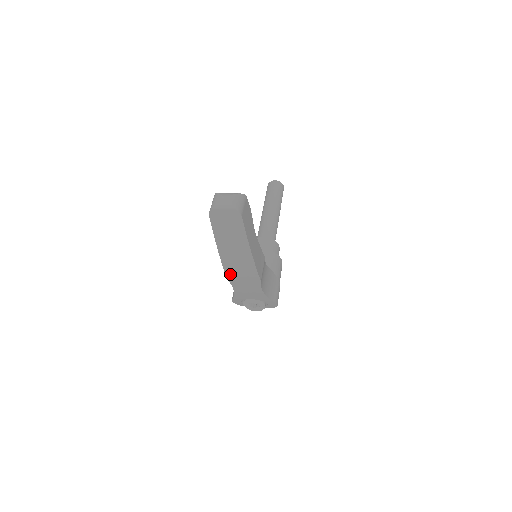
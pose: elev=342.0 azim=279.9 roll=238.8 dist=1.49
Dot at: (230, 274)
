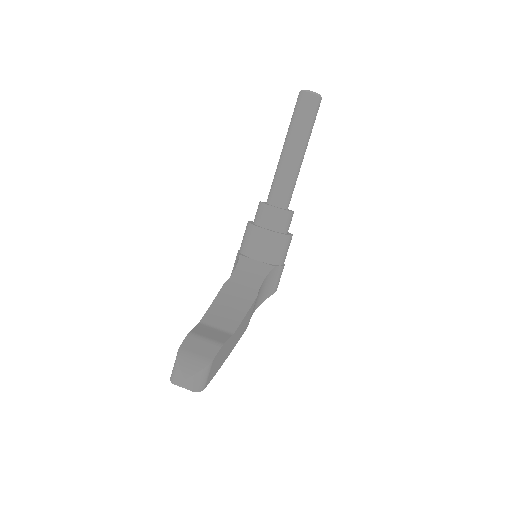
Dot at: occluded
